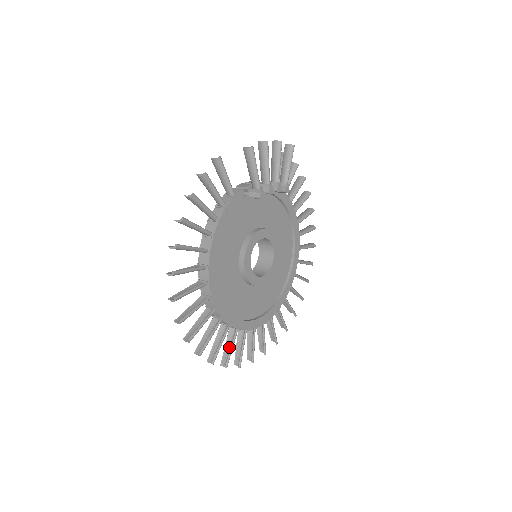
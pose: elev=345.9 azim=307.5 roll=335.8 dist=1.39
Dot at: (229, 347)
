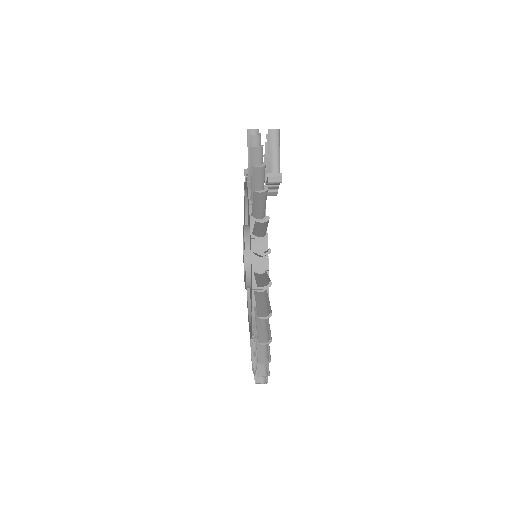
Dot at: occluded
